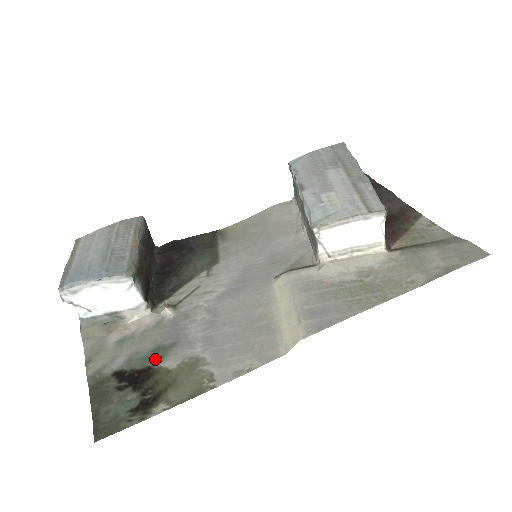
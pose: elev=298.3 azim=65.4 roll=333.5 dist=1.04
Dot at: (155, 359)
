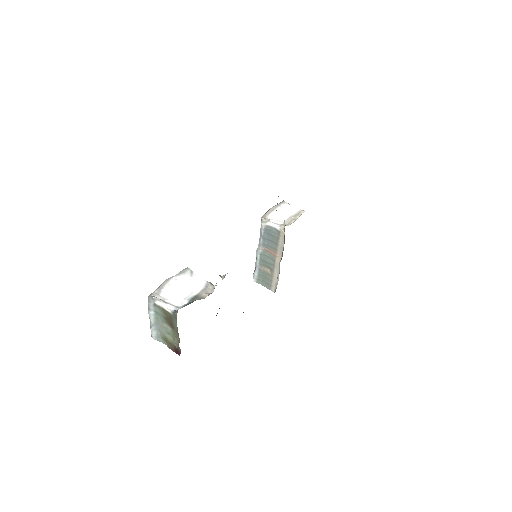
Dot at: occluded
